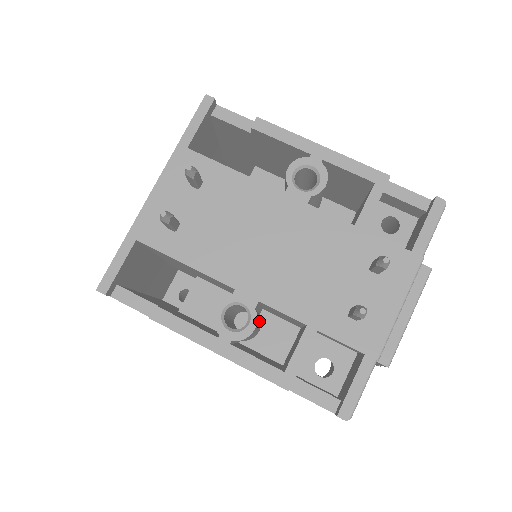
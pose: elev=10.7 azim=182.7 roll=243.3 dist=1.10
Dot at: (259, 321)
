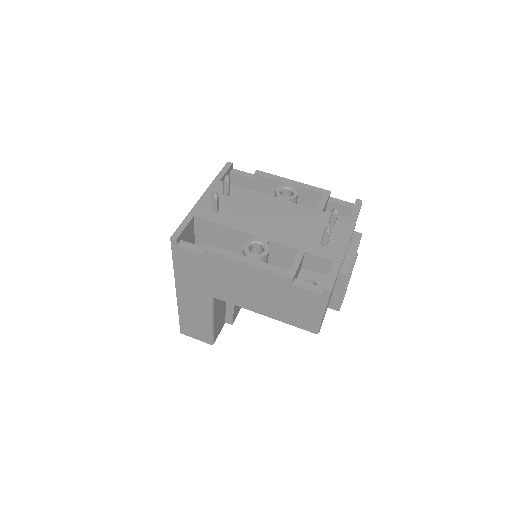
Dot at: occluded
